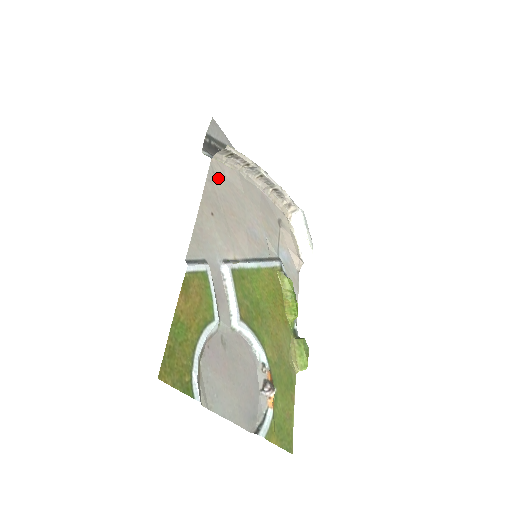
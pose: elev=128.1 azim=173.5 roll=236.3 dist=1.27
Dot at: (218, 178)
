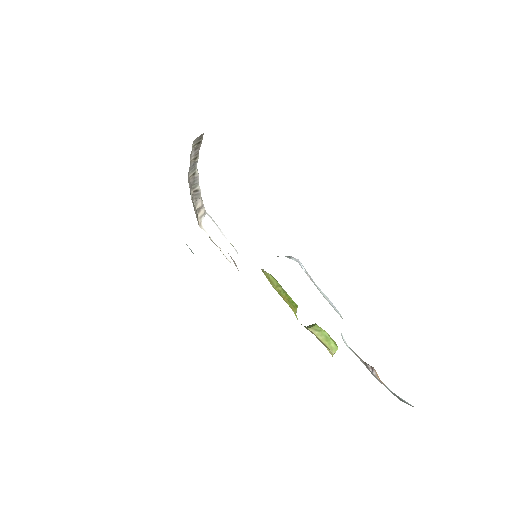
Dot at: occluded
